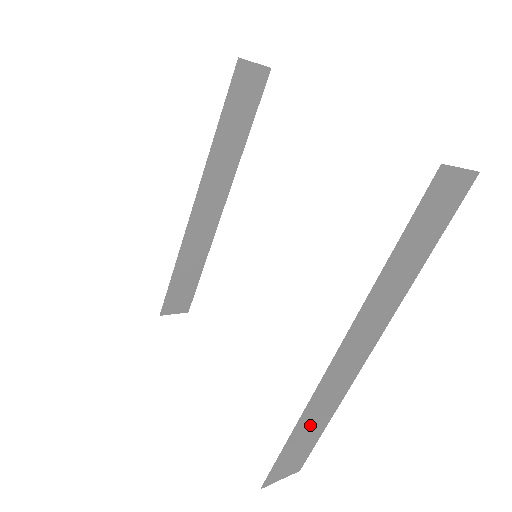
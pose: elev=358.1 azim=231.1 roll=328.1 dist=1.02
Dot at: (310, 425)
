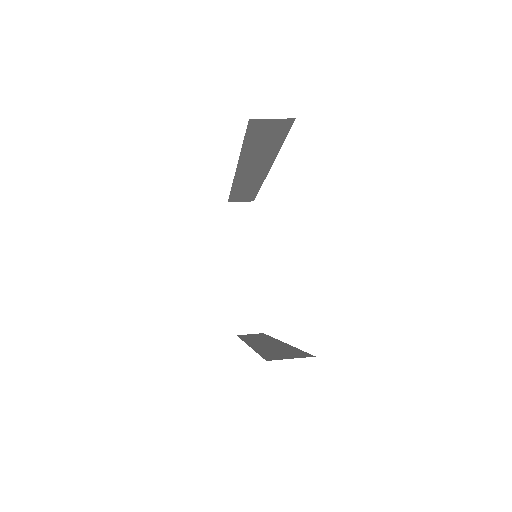
Dot at: occluded
